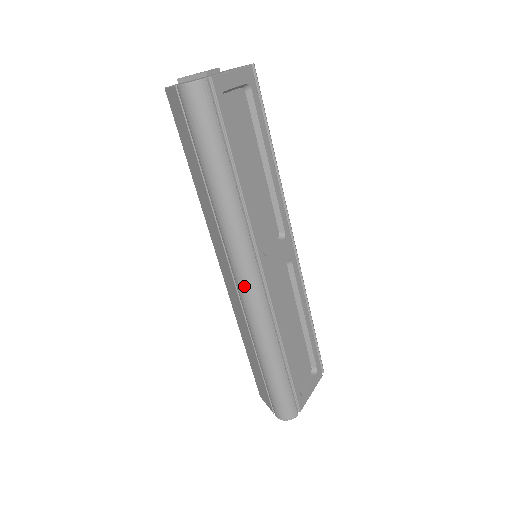
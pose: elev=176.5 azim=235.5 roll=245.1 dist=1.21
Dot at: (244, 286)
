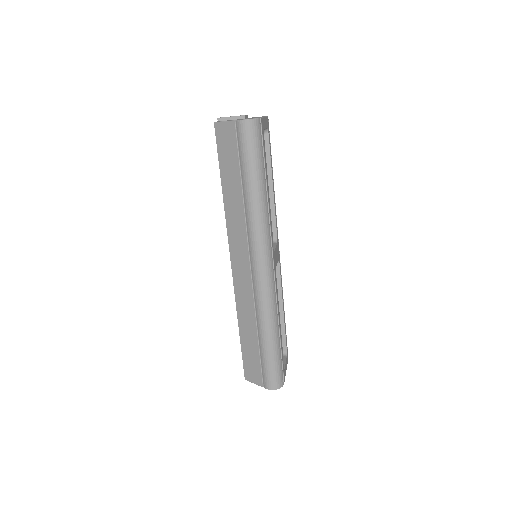
Dot at: (262, 272)
